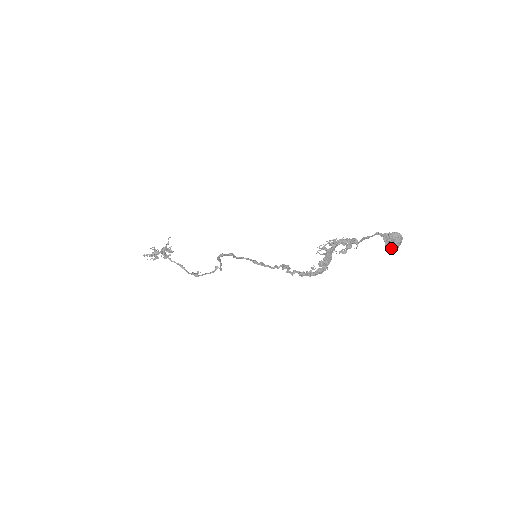
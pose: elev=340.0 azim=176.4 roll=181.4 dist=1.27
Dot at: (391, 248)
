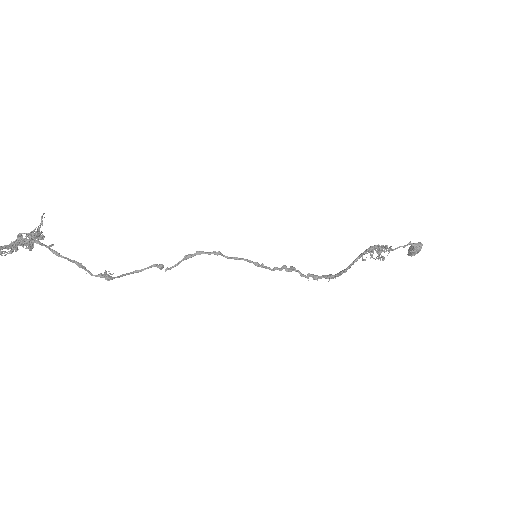
Dot at: occluded
